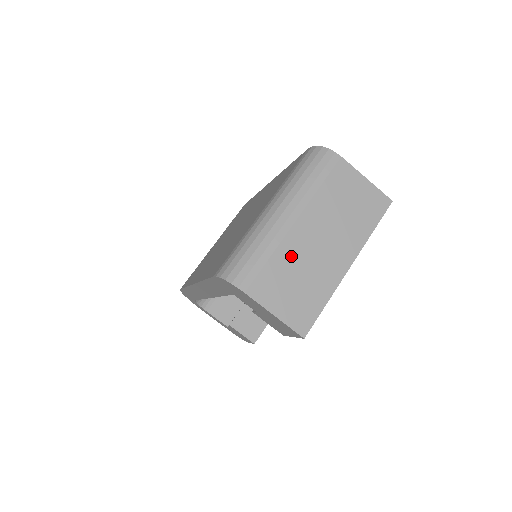
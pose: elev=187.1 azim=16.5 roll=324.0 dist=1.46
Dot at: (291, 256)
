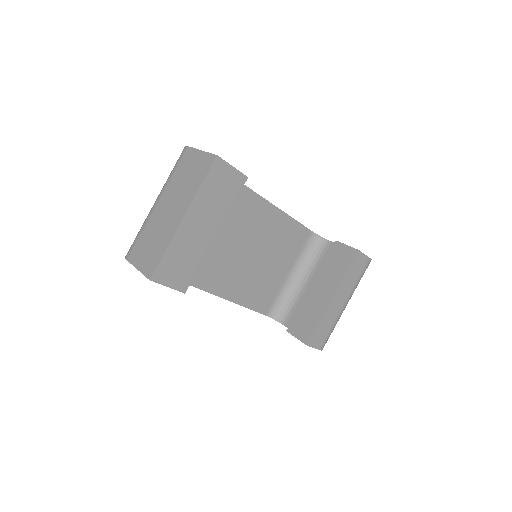
Dot at: (152, 227)
